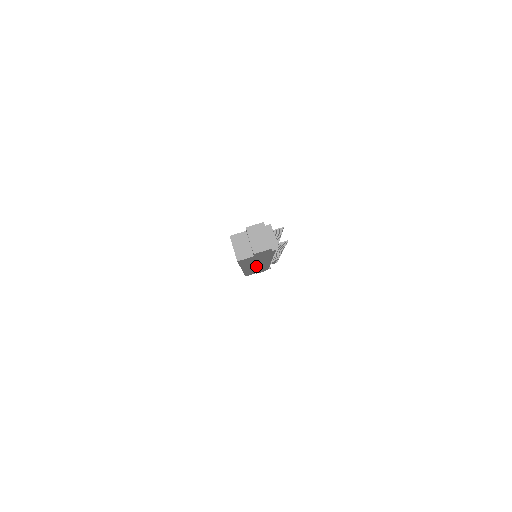
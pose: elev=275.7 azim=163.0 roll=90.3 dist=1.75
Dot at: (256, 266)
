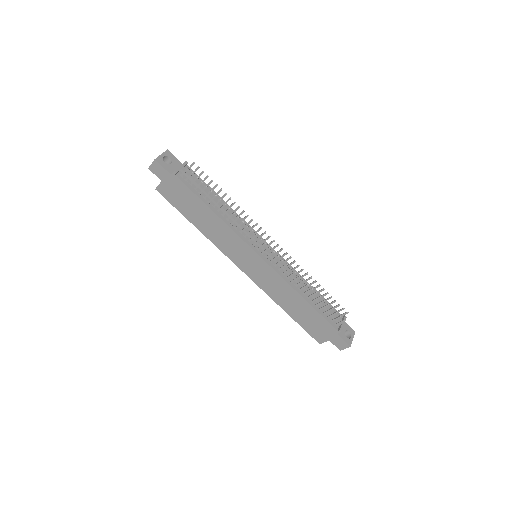
Dot at: (251, 264)
